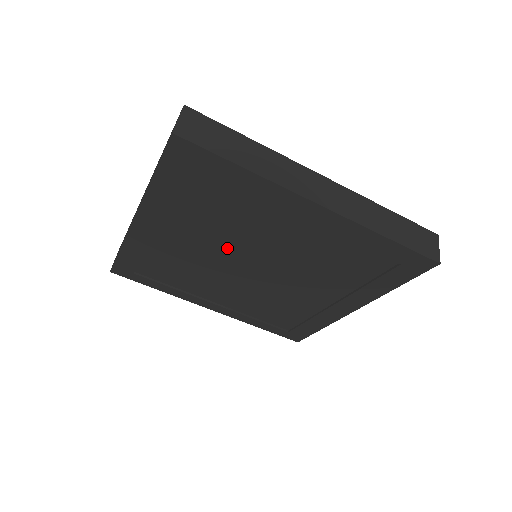
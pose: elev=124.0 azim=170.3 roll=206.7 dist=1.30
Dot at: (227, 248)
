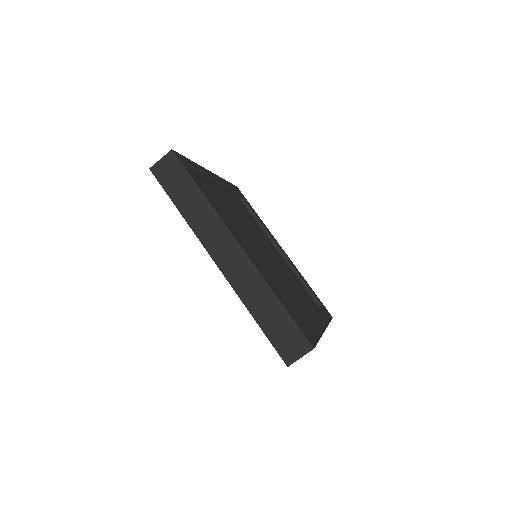
Dot at: occluded
